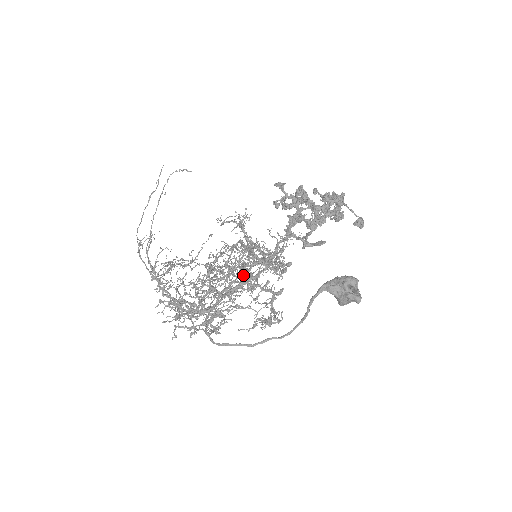
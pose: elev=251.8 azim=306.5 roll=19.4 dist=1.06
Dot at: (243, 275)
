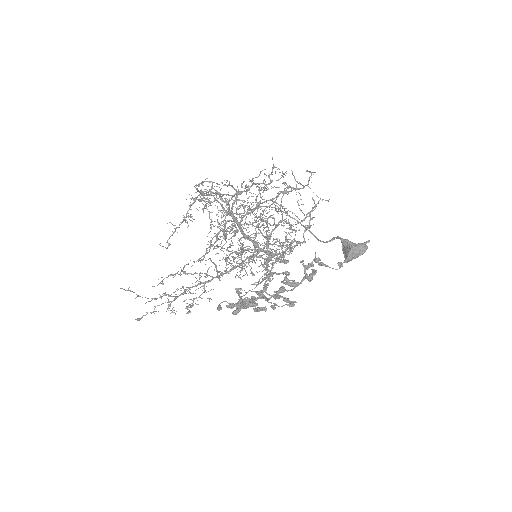
Dot at: (265, 236)
